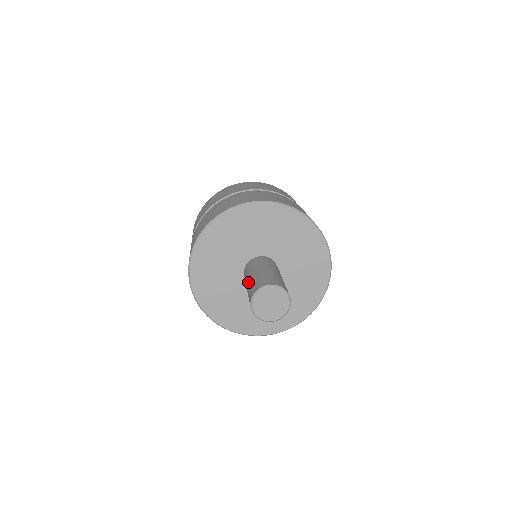
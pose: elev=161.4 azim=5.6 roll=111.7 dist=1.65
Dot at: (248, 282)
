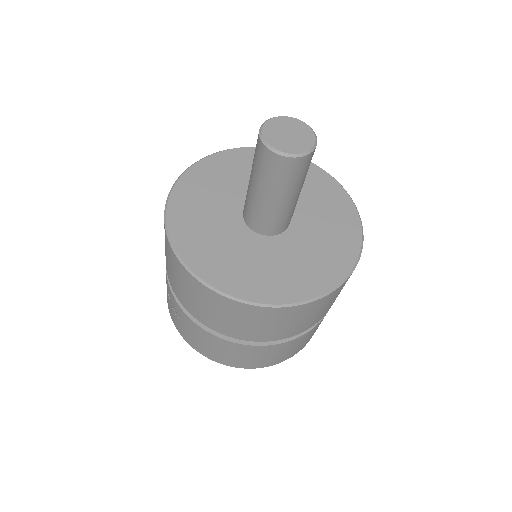
Dot at: occluded
